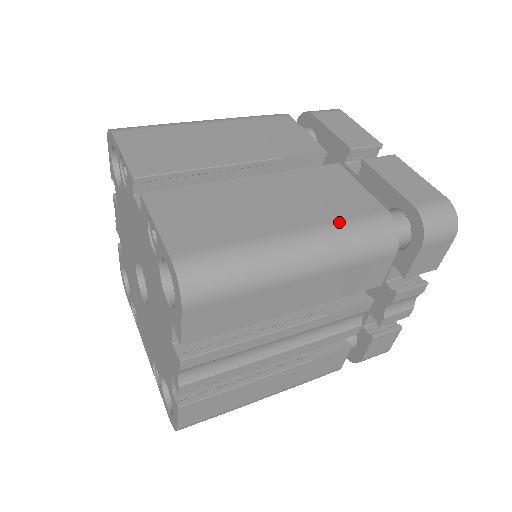
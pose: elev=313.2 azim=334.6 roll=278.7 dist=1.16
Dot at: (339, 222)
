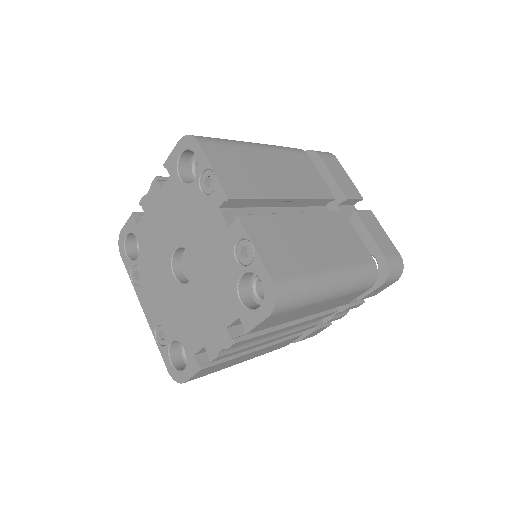
Dot at: (353, 265)
